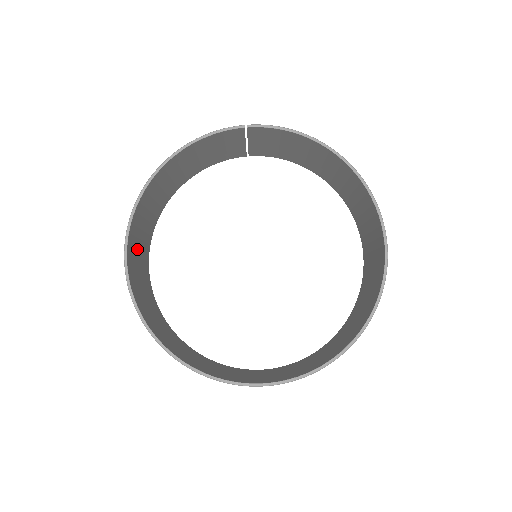
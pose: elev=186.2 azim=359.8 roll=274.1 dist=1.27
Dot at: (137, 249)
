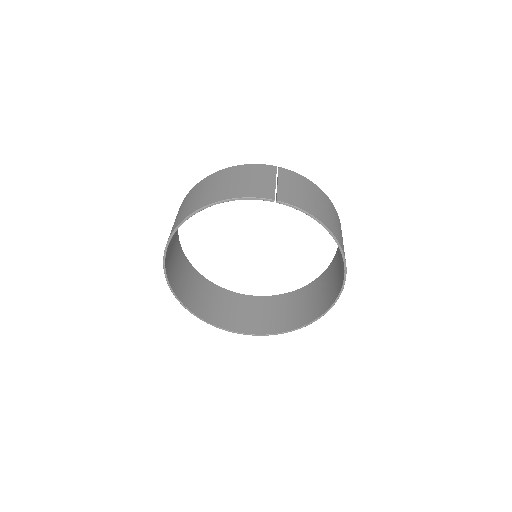
Dot at: occluded
